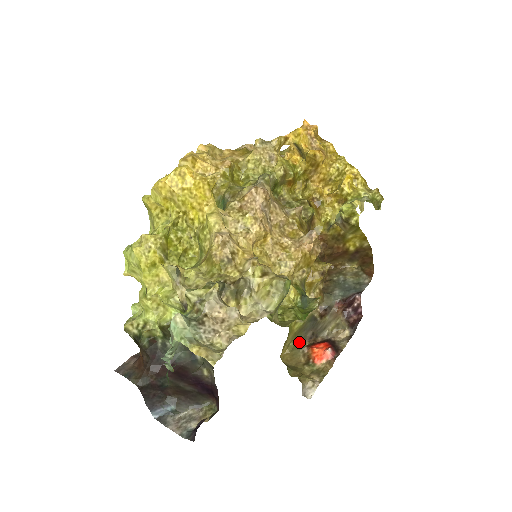
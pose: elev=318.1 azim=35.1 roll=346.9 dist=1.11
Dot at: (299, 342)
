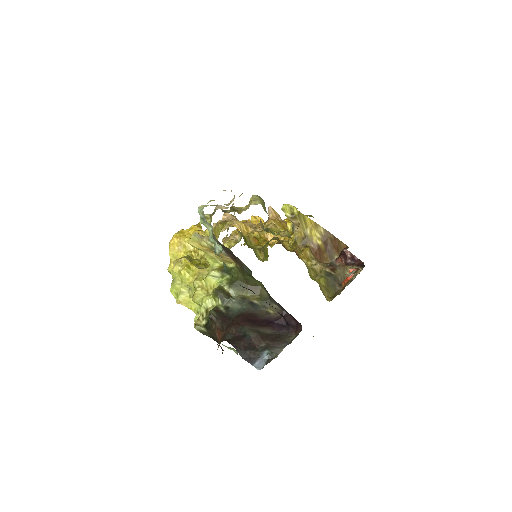
Dot at: occluded
